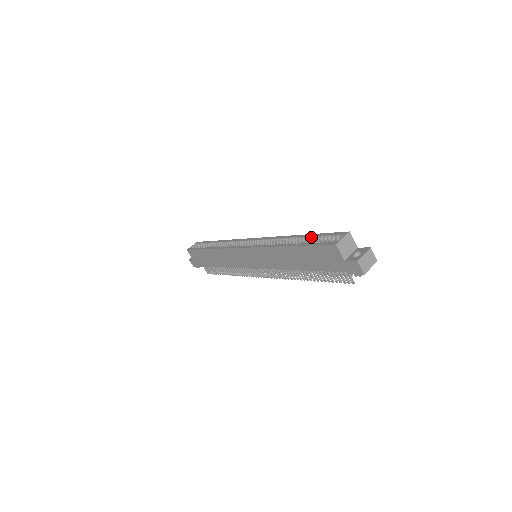
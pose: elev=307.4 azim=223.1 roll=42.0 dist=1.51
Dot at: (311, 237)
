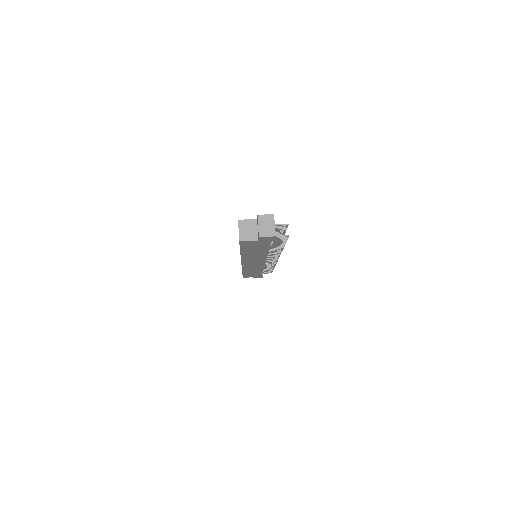
Dot at: occluded
